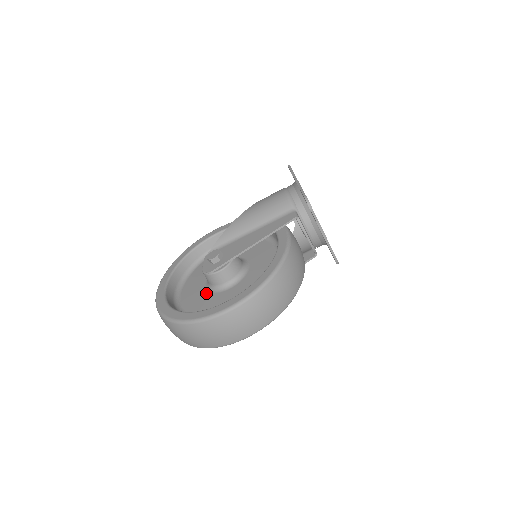
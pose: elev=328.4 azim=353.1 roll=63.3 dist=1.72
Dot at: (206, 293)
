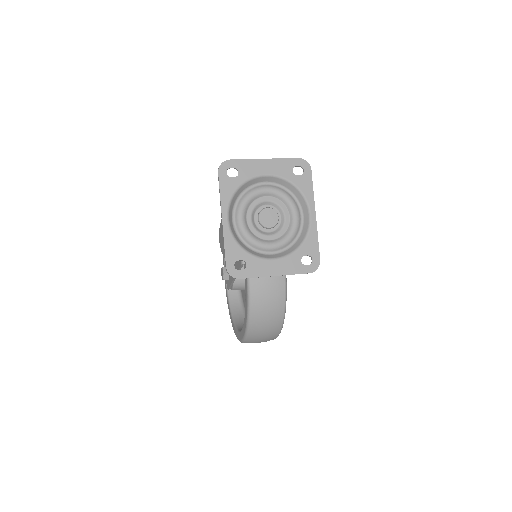
Dot at: occluded
